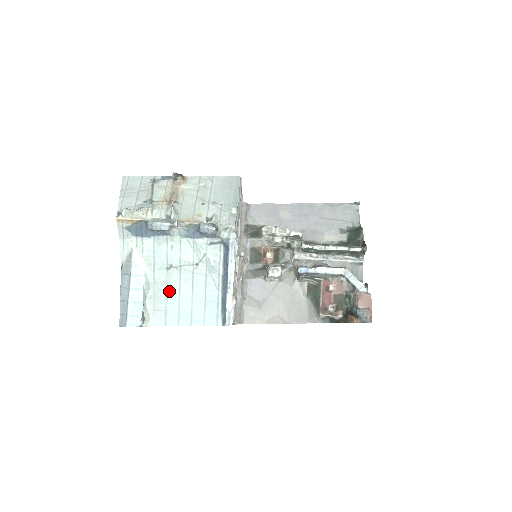
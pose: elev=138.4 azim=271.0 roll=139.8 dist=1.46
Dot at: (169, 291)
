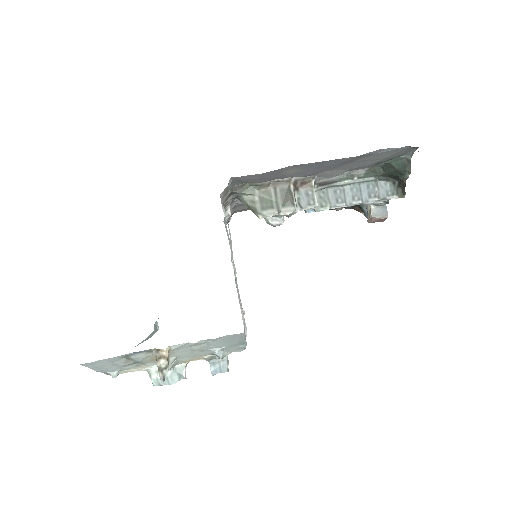
Dot at: occluded
